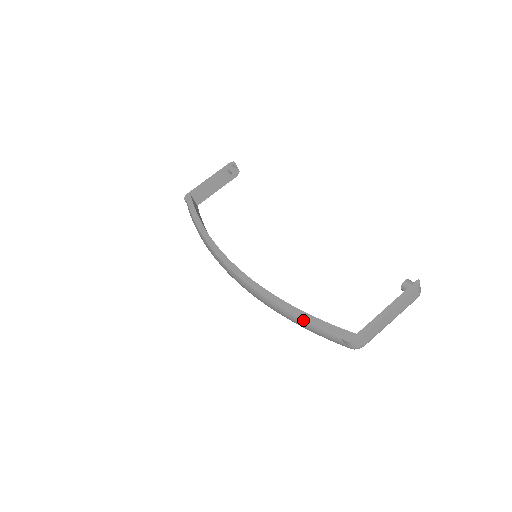
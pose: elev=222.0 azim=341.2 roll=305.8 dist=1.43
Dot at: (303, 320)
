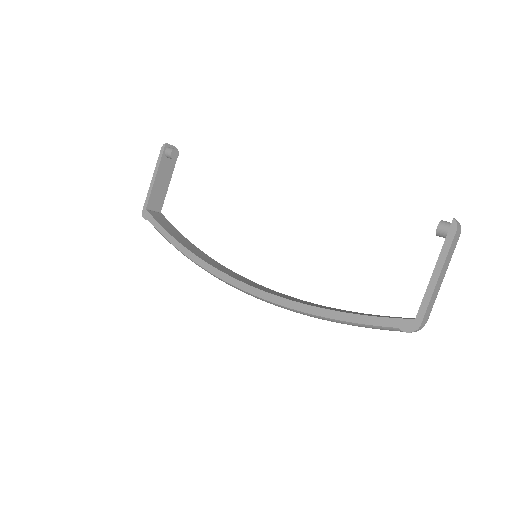
Dot at: (348, 323)
